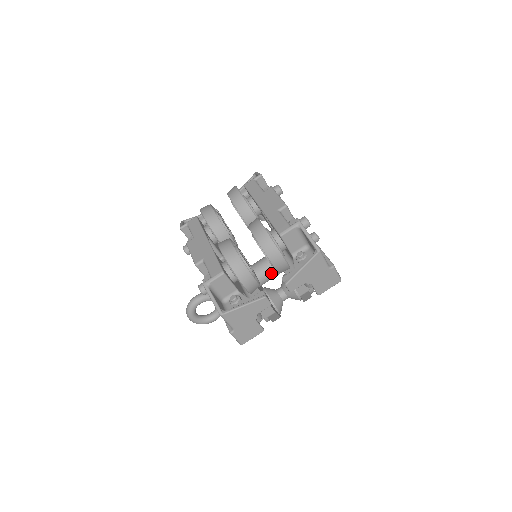
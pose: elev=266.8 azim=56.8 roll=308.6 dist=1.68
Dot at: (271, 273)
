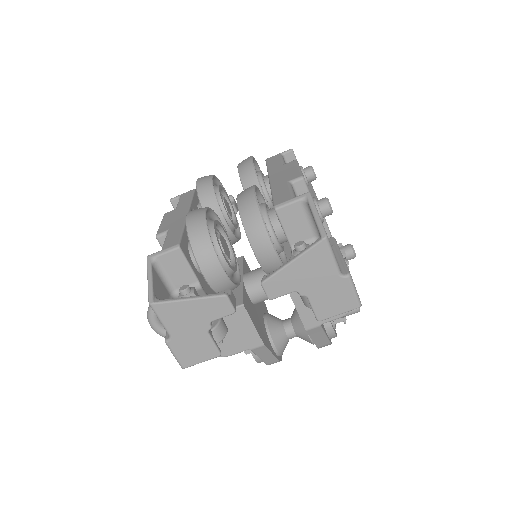
Dot at: occluded
